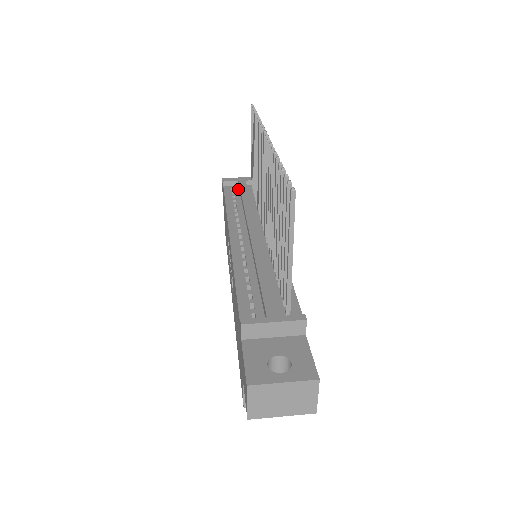
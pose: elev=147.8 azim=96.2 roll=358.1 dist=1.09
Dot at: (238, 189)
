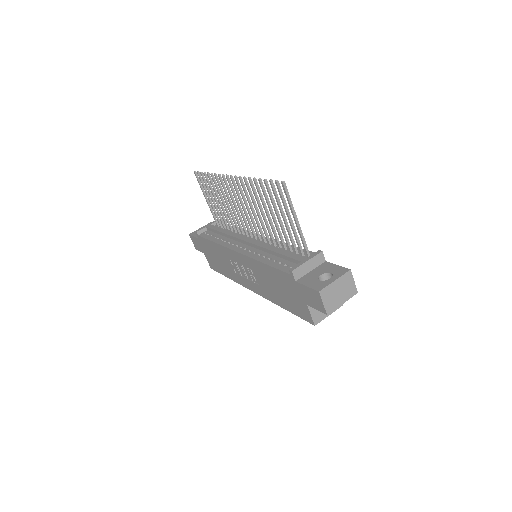
Dot at: (210, 231)
